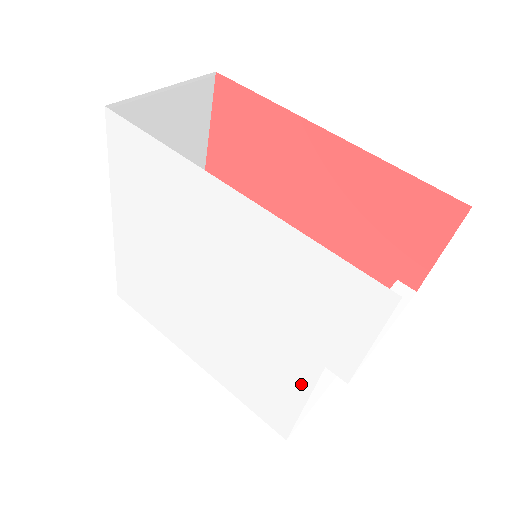
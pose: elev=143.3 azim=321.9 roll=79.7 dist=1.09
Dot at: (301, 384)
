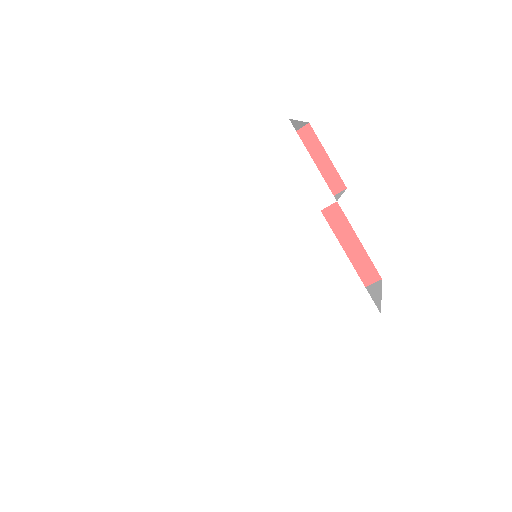
Dot at: (330, 246)
